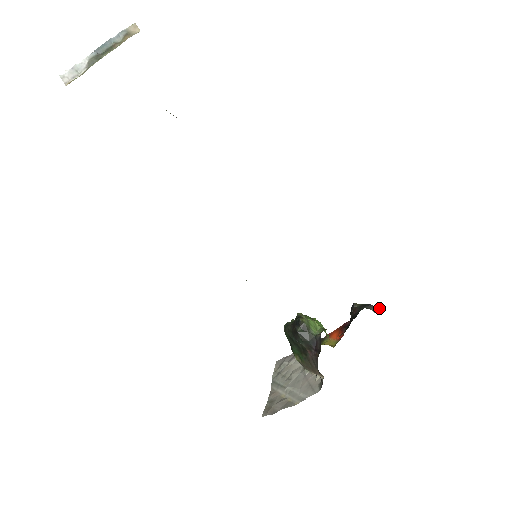
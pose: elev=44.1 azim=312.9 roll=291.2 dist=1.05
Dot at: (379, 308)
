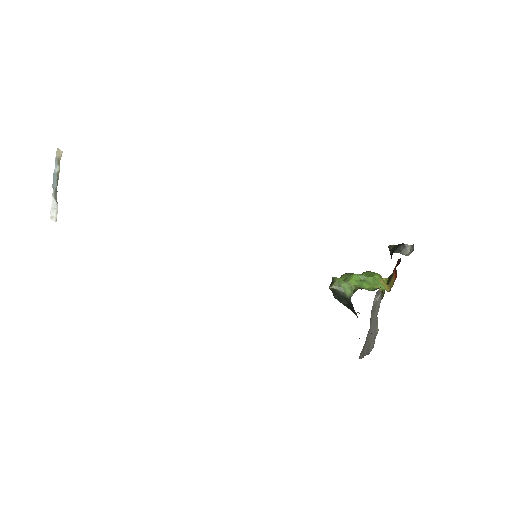
Dot at: (413, 245)
